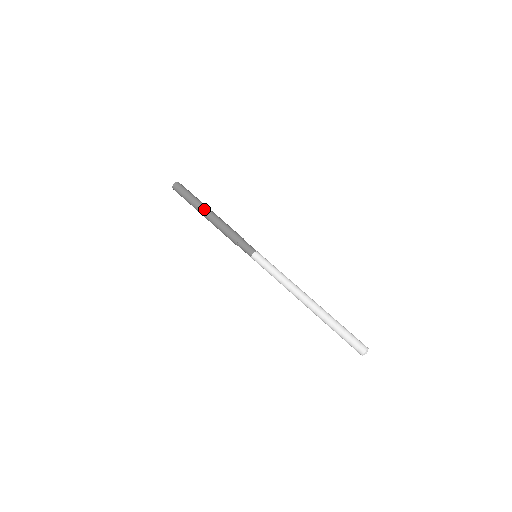
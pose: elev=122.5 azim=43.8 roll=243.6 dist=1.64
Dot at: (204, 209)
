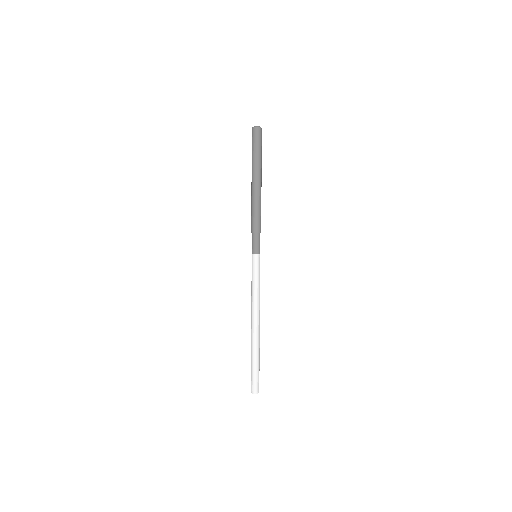
Dot at: (252, 178)
